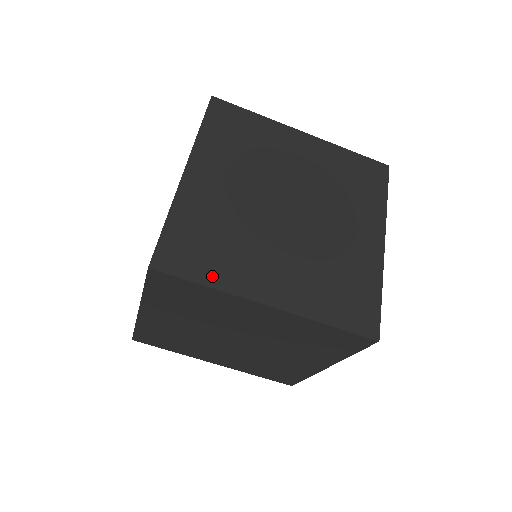
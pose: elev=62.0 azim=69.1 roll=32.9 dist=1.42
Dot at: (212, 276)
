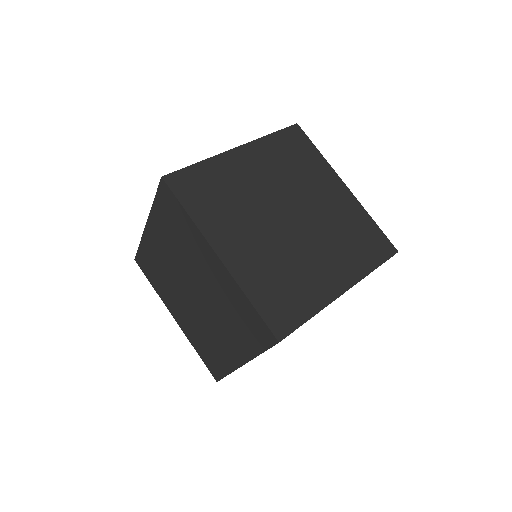
Dot at: occluded
